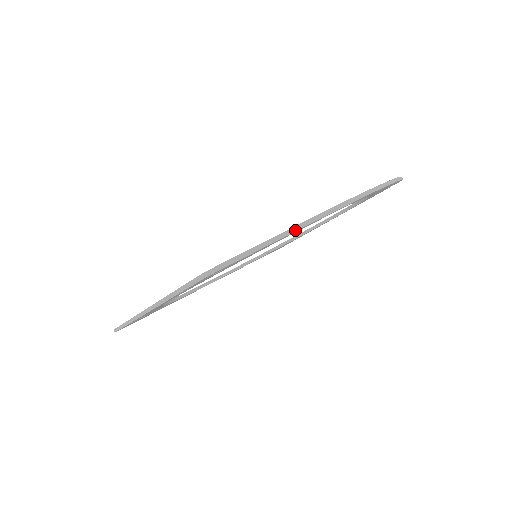
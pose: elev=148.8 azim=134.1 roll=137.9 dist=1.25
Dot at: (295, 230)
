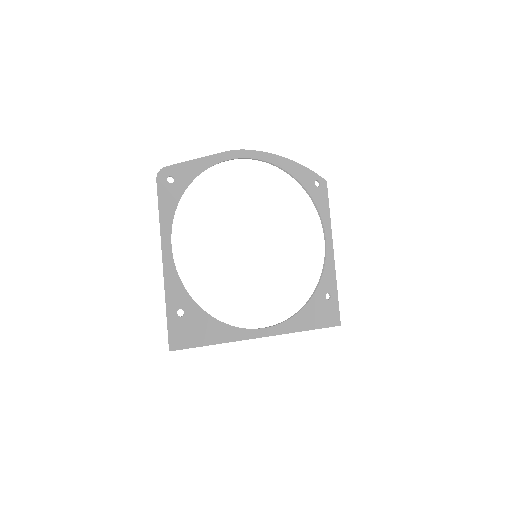
Dot at: (207, 156)
